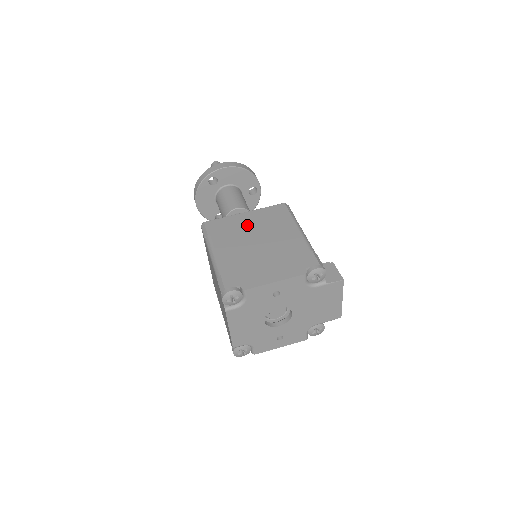
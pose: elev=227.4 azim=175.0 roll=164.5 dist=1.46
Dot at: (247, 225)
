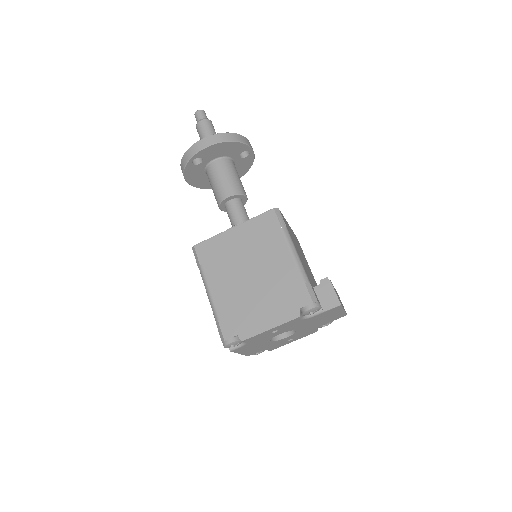
Dot at: (237, 248)
